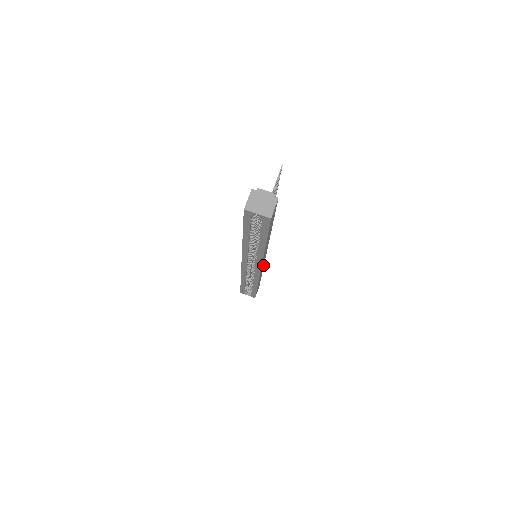
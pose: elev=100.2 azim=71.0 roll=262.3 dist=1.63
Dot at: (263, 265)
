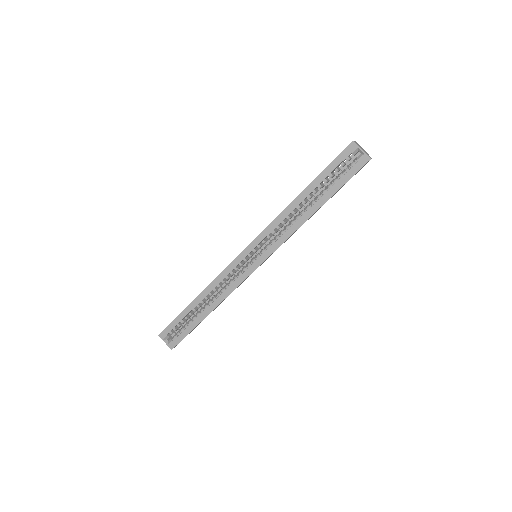
Dot at: occluded
